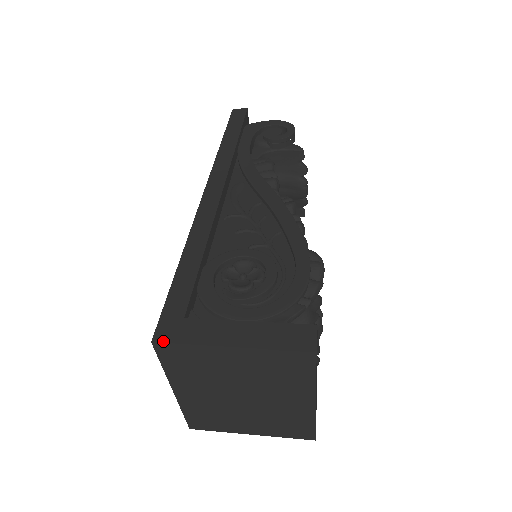
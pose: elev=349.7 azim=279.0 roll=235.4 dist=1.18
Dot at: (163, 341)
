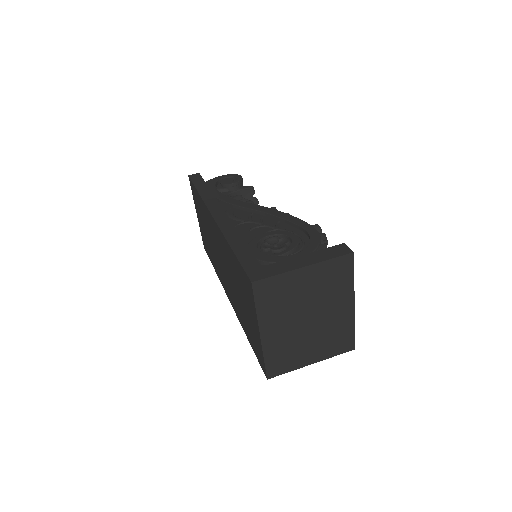
Dot at: (259, 279)
